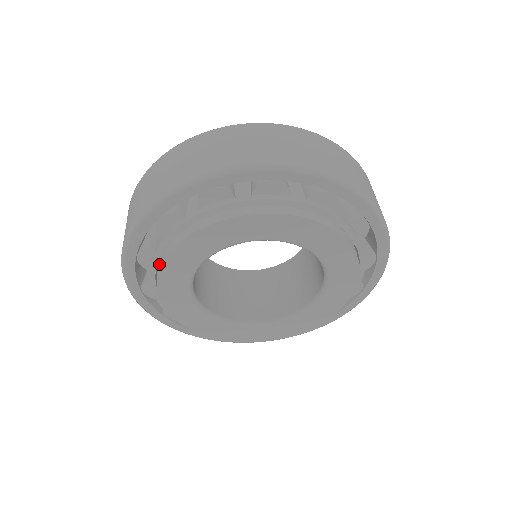
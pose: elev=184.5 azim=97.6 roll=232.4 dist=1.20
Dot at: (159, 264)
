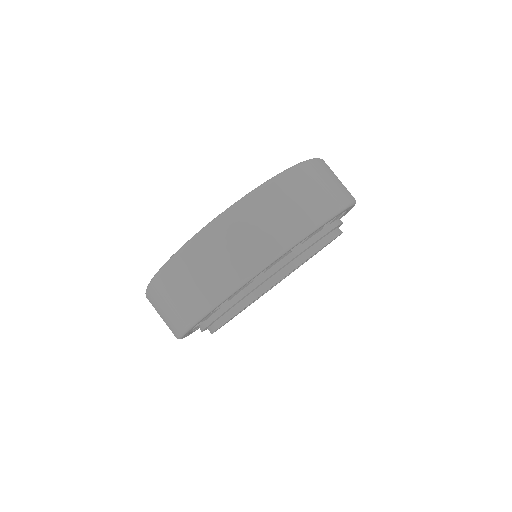
Dot at: (251, 294)
